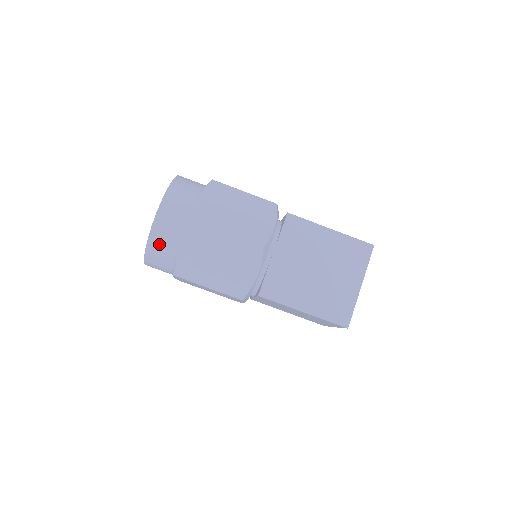
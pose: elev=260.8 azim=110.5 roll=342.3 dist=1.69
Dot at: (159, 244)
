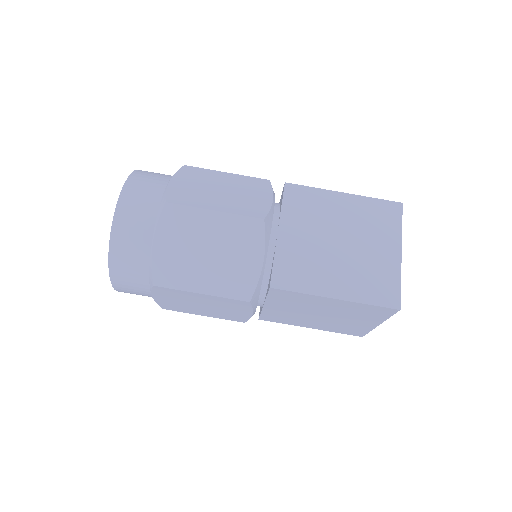
Dot at: (125, 245)
